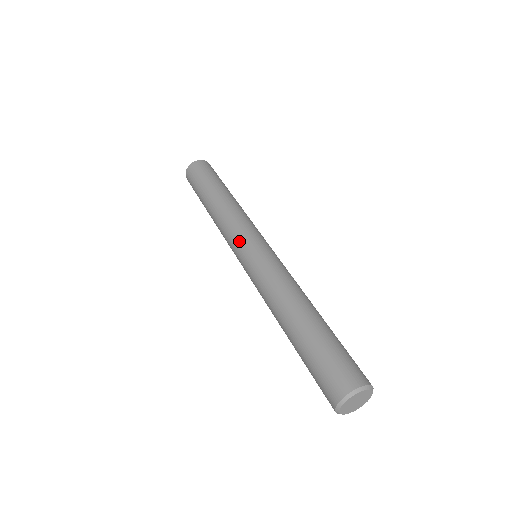
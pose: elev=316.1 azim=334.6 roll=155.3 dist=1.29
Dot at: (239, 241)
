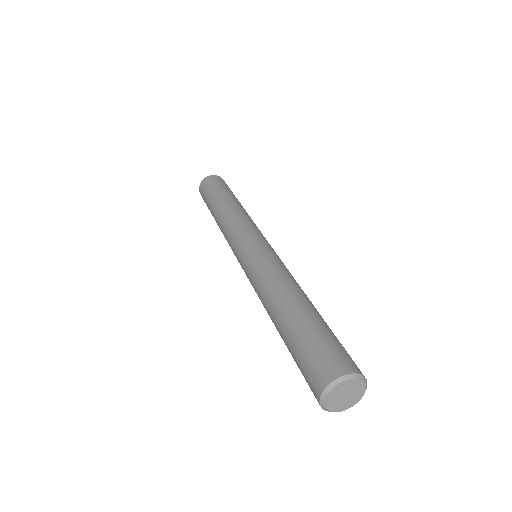
Dot at: (252, 233)
